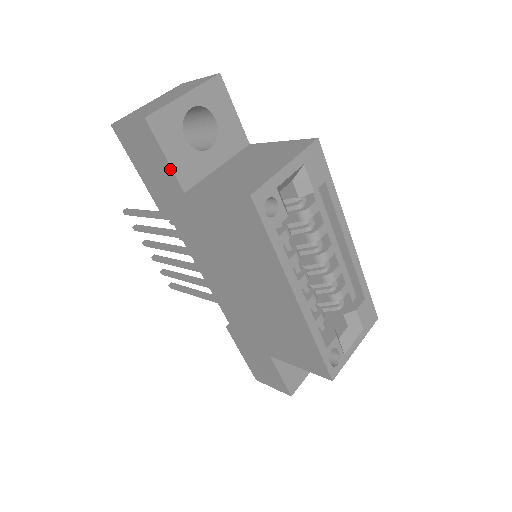
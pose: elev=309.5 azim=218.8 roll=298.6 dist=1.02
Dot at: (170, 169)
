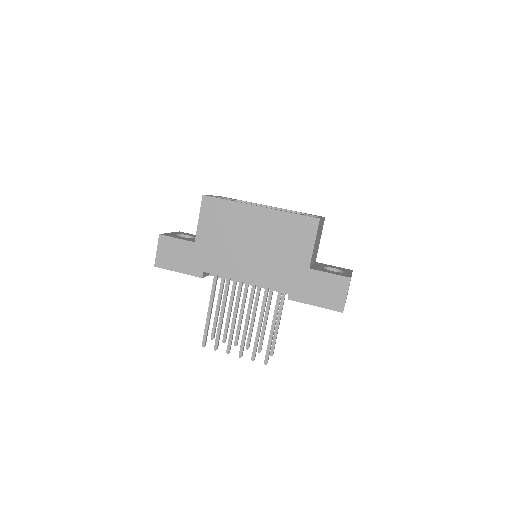
Dot at: (182, 241)
